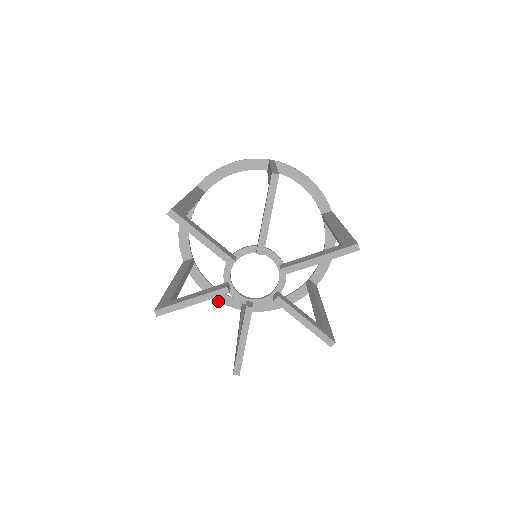
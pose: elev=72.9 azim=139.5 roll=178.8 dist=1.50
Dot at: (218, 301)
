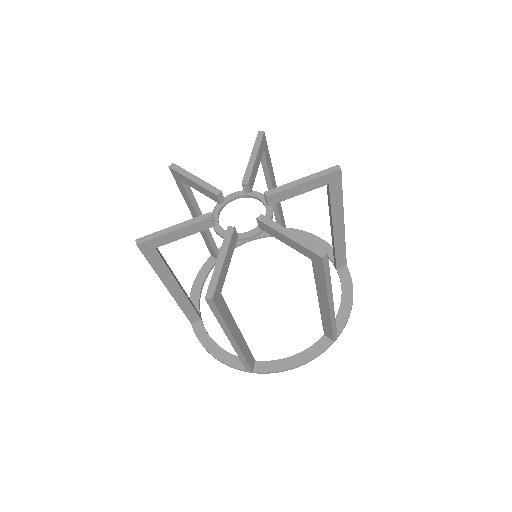
Dot at: (221, 361)
